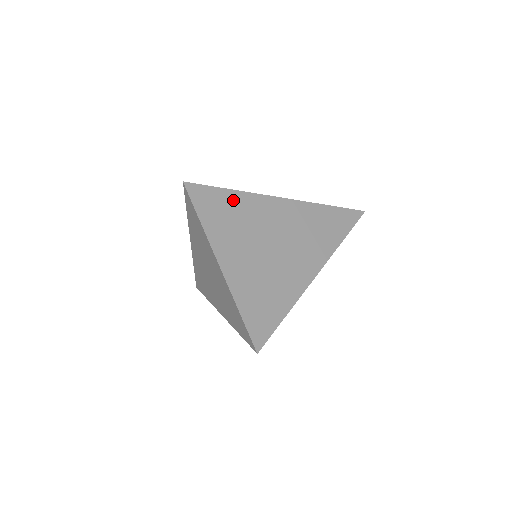
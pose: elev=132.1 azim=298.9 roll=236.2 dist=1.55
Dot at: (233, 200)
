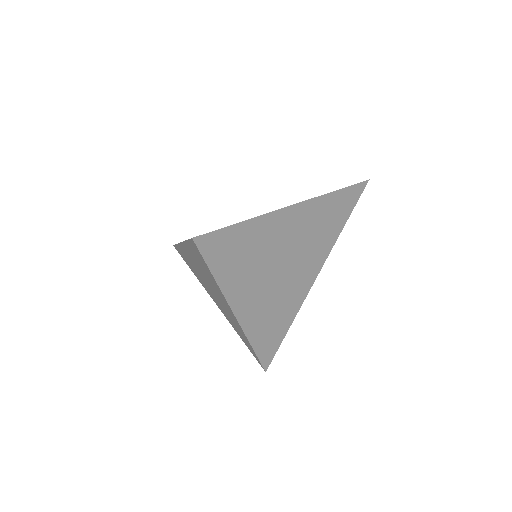
Dot at: (245, 234)
